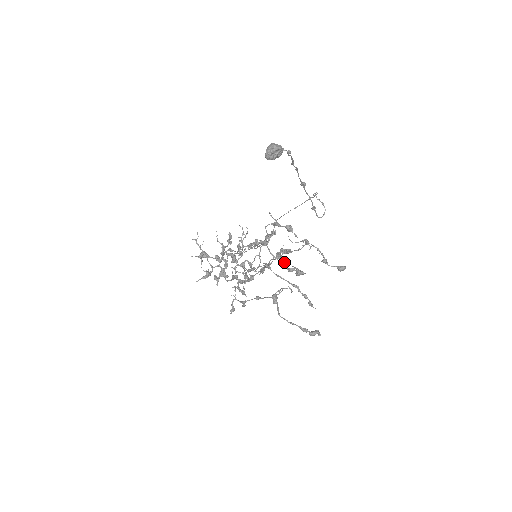
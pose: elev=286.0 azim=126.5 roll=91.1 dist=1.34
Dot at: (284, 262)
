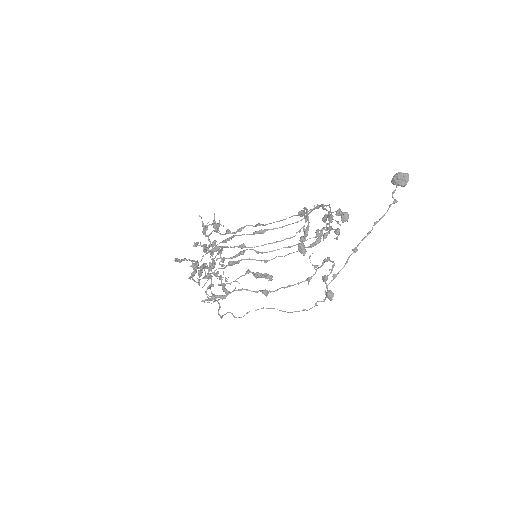
Dot at: (332, 215)
